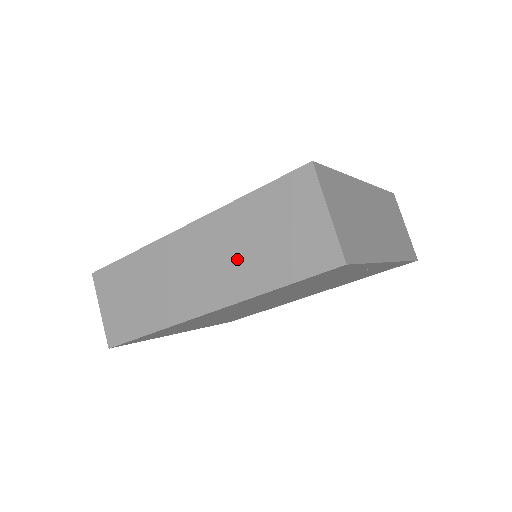
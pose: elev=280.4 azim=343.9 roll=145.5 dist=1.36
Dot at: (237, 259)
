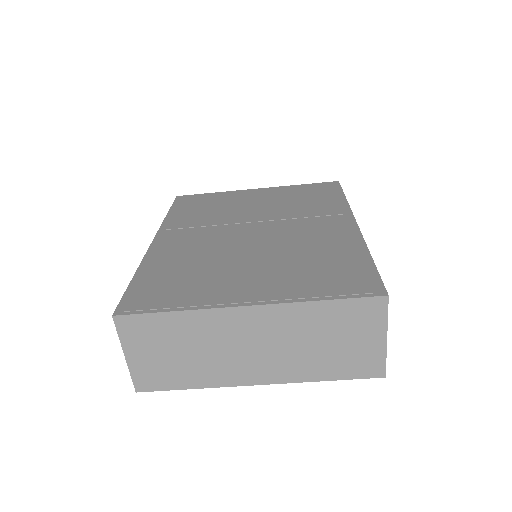
Dot at: occluded
